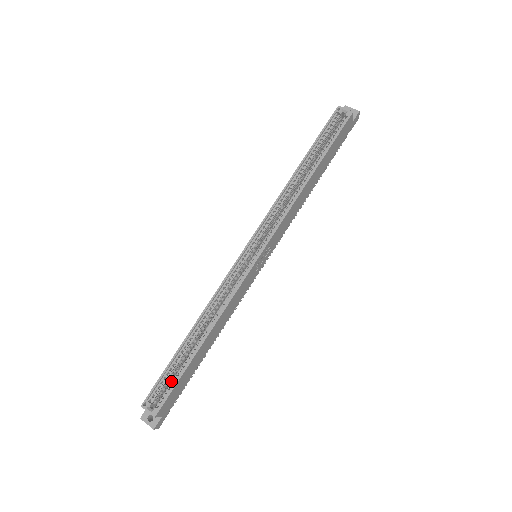
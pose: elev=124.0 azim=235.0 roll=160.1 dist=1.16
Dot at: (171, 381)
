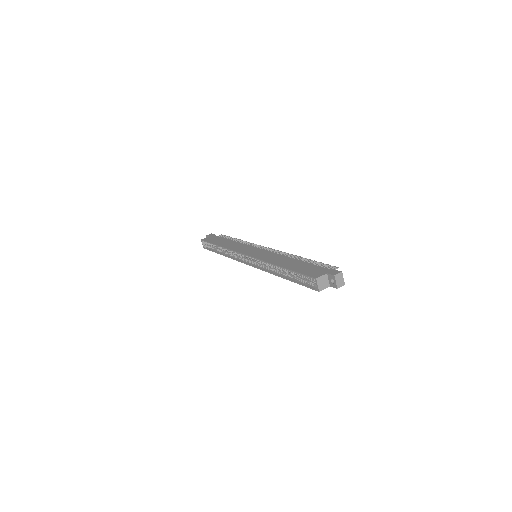
Dot at: (211, 247)
